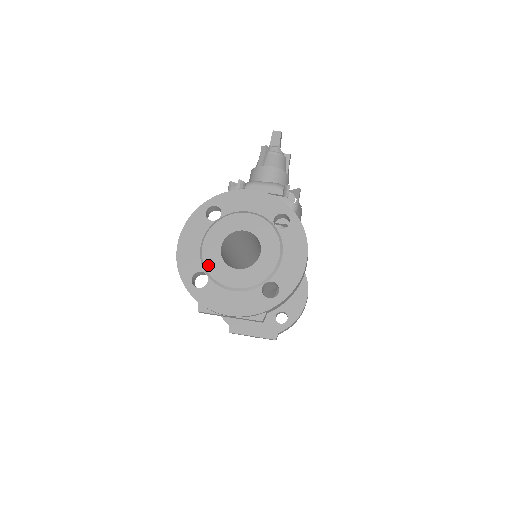
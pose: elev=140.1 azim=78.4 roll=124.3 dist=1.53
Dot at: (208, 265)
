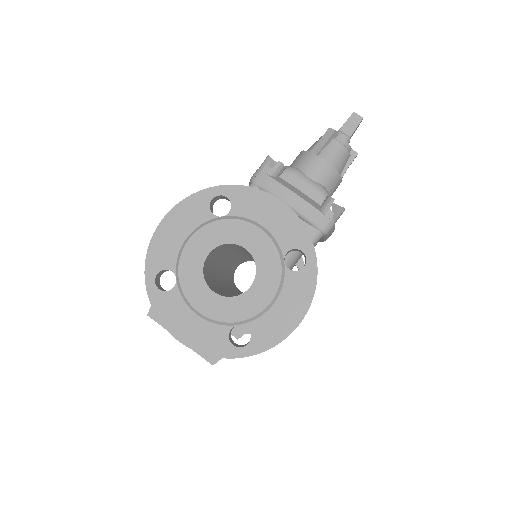
Dot at: (183, 269)
